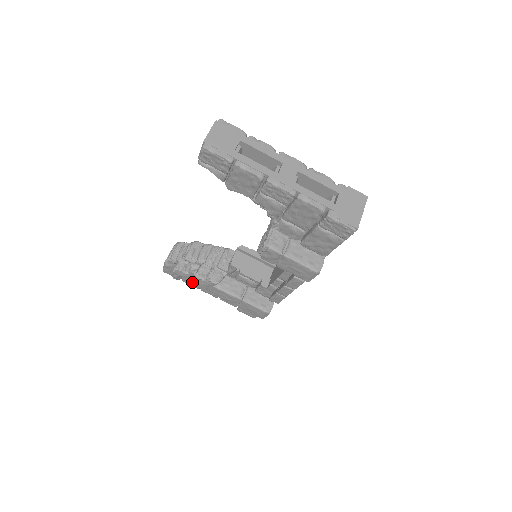
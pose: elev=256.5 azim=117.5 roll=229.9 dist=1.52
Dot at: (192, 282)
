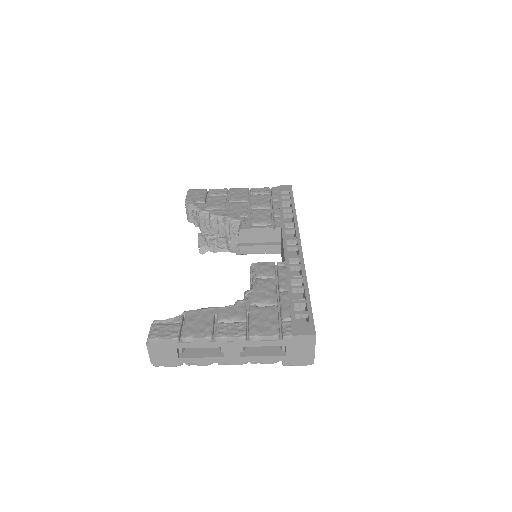
Dot at: occluded
